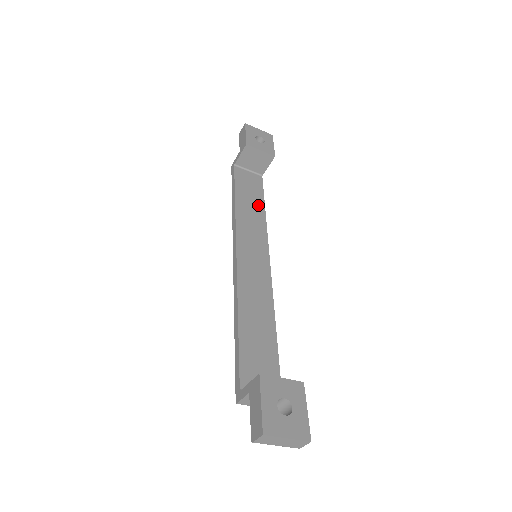
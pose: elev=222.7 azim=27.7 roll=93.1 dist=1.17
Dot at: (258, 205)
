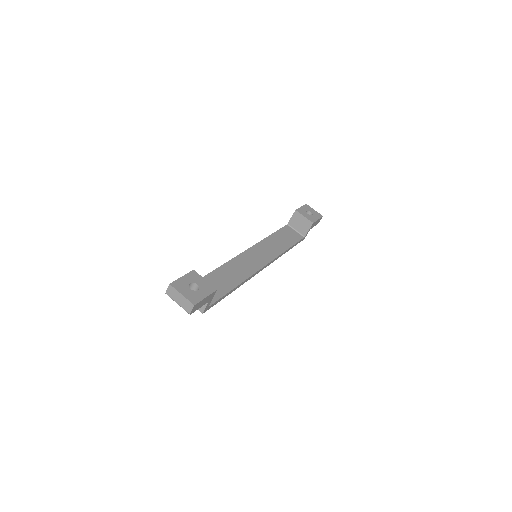
Dot at: (285, 244)
